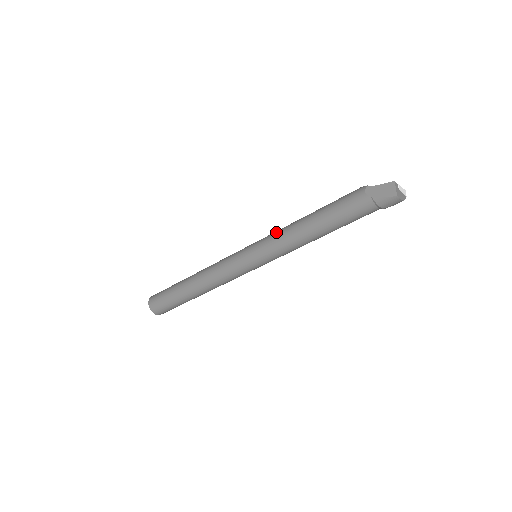
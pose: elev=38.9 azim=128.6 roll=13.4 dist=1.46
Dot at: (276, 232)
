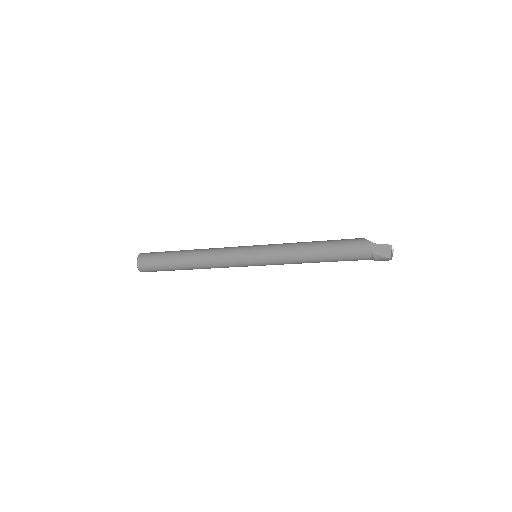
Dot at: (283, 246)
